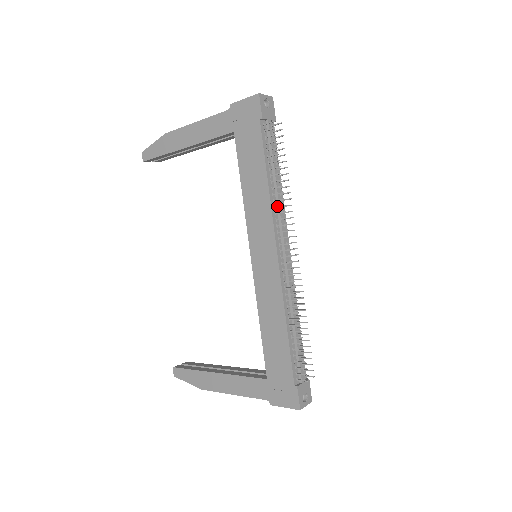
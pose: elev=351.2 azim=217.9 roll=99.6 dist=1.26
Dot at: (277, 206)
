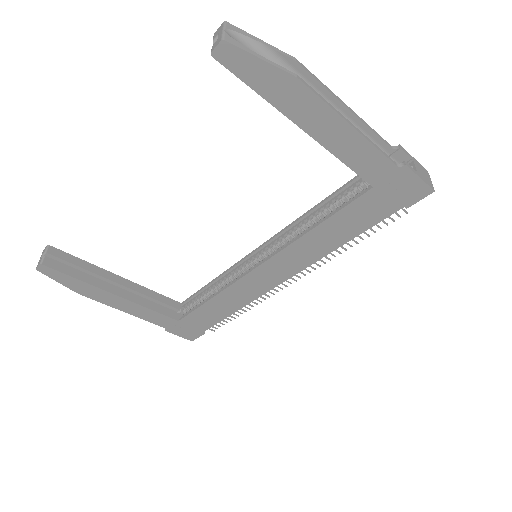
Dot at: (325, 256)
